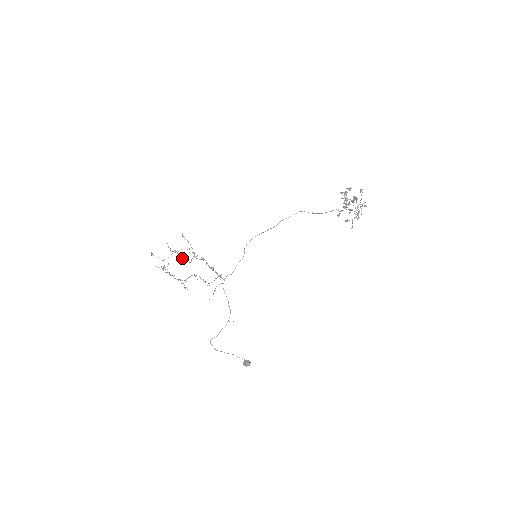
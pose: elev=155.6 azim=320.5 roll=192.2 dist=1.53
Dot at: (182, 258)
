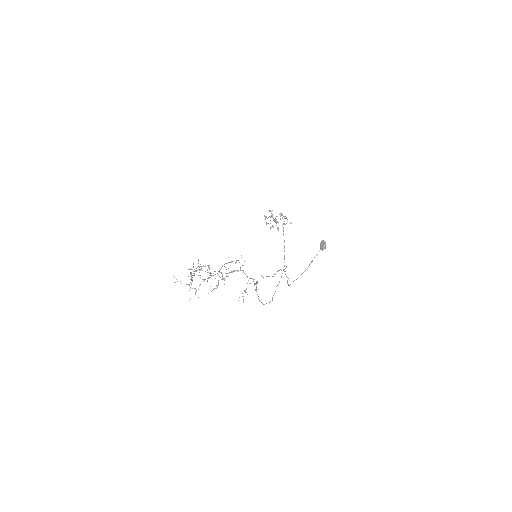
Dot at: (200, 266)
